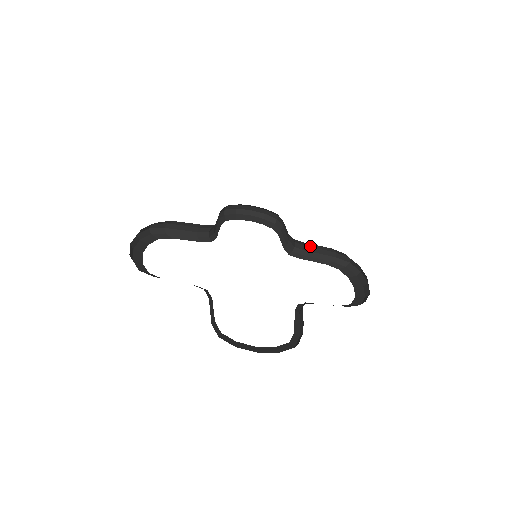
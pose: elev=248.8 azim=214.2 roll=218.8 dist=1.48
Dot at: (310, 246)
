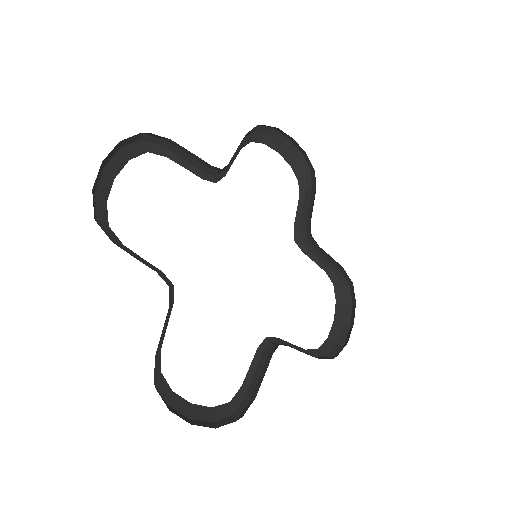
Dot at: (323, 250)
